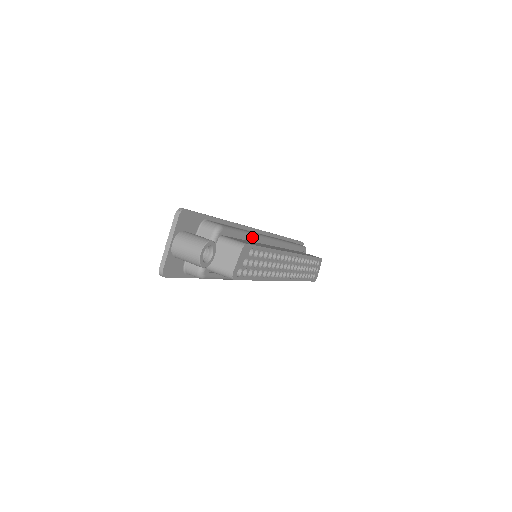
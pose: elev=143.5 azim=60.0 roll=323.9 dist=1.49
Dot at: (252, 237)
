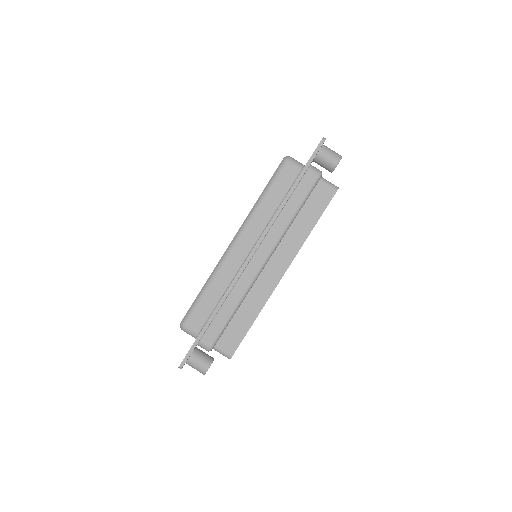
Dot at: (241, 304)
